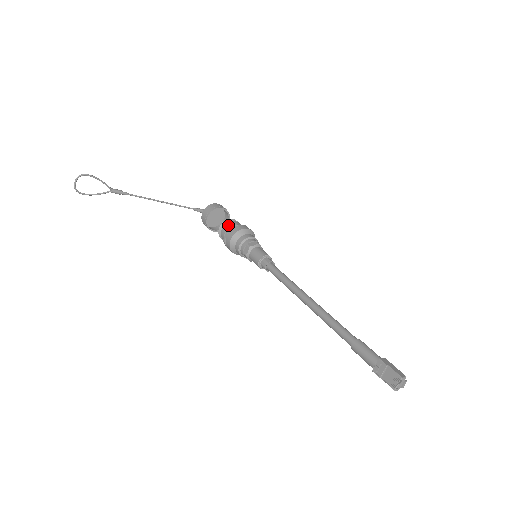
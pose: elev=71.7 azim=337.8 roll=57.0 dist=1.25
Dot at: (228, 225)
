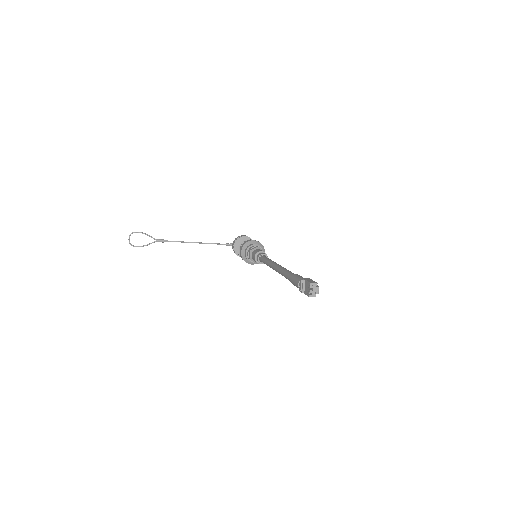
Dot at: occluded
